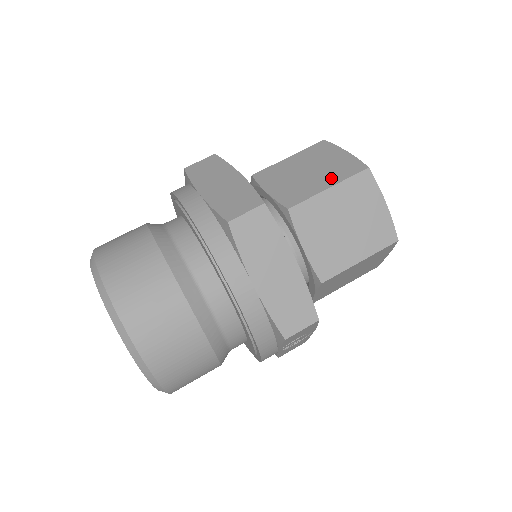
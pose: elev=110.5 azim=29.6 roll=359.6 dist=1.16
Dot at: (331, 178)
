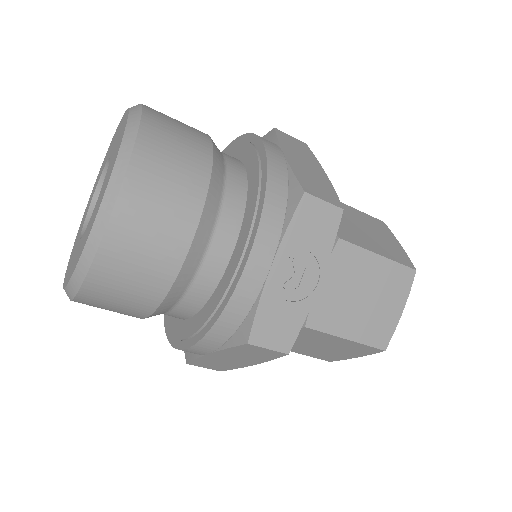
Dot at: occluded
